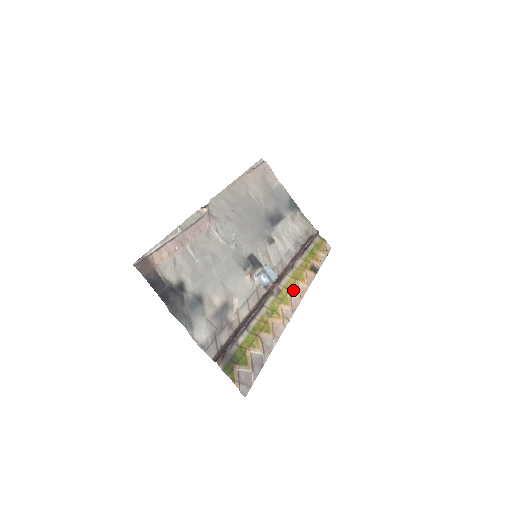
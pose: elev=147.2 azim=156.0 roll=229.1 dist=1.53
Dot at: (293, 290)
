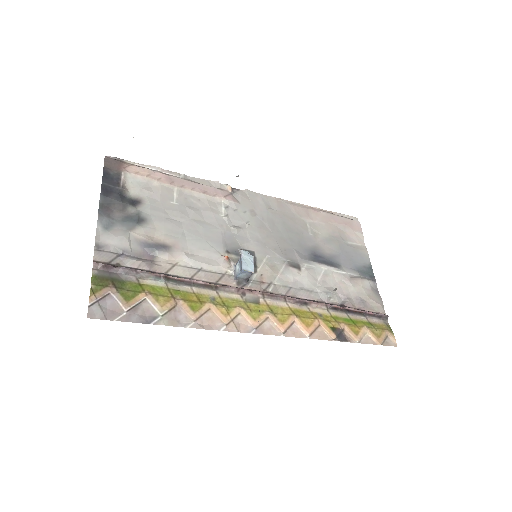
Dot at: (279, 317)
